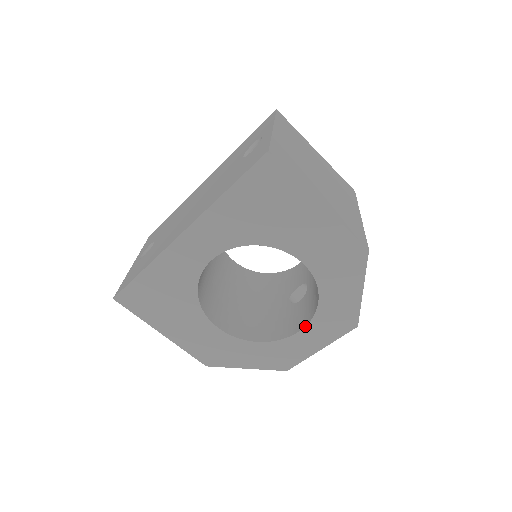
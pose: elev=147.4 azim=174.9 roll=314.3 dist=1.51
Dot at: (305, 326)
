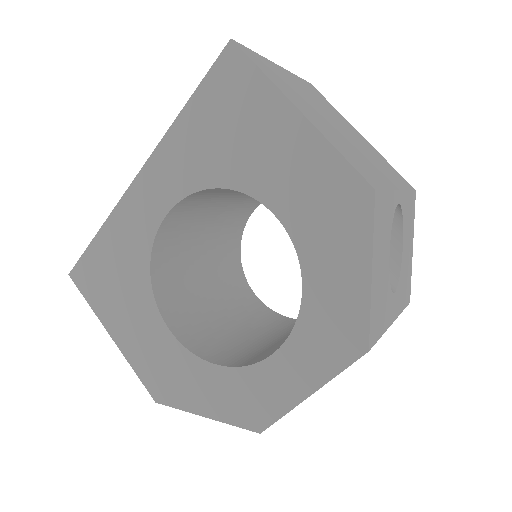
Dot at: occluded
